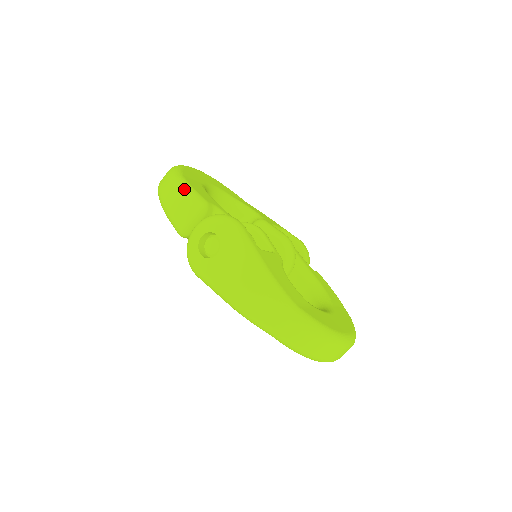
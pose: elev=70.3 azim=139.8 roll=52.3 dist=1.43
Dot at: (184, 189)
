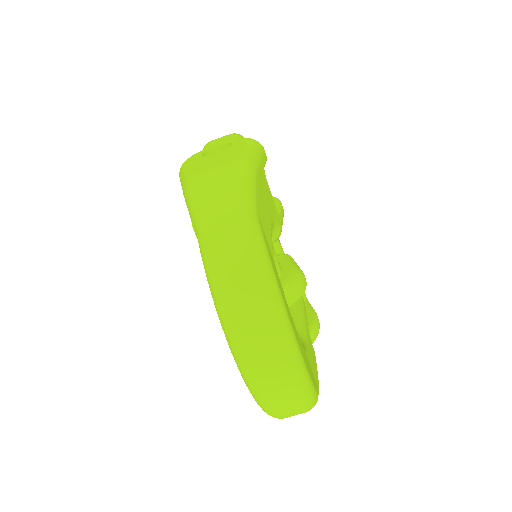
Dot at: (238, 134)
